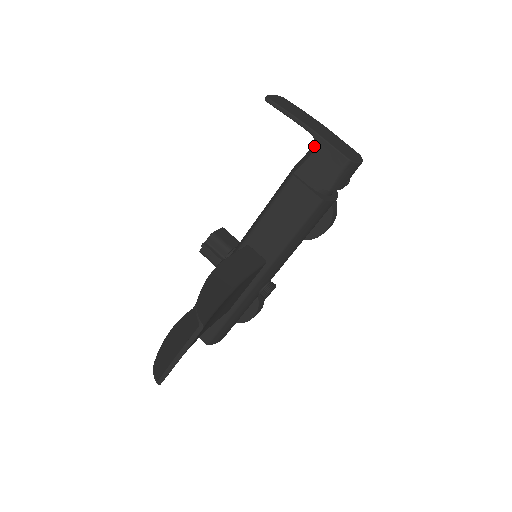
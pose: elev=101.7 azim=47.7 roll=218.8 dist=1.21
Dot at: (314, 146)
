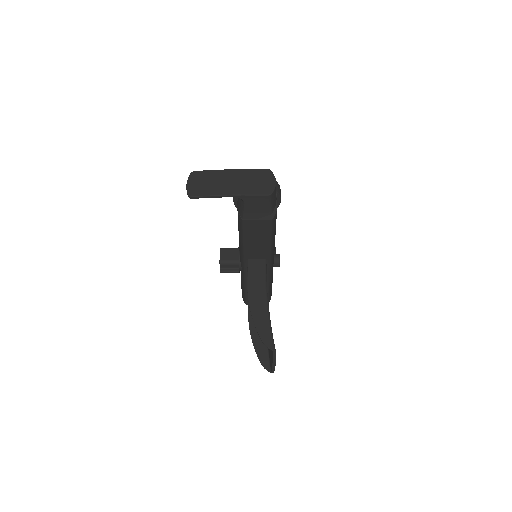
Dot at: (242, 200)
